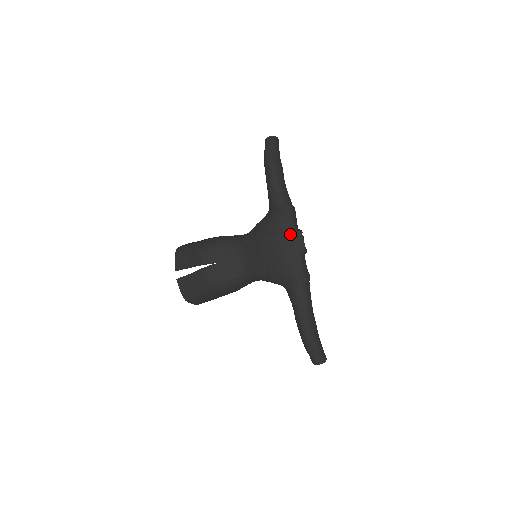
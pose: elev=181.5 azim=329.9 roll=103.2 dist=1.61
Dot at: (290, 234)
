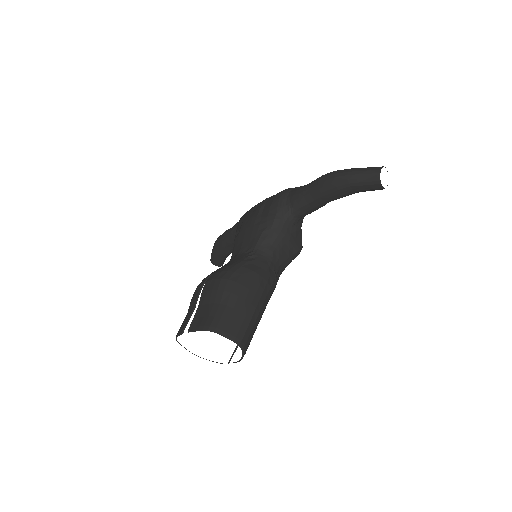
Dot at: occluded
